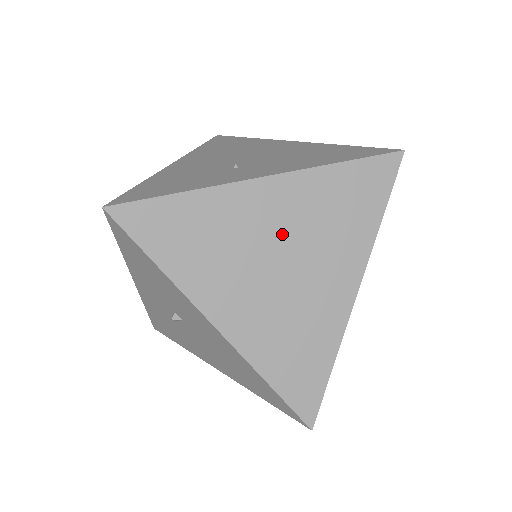
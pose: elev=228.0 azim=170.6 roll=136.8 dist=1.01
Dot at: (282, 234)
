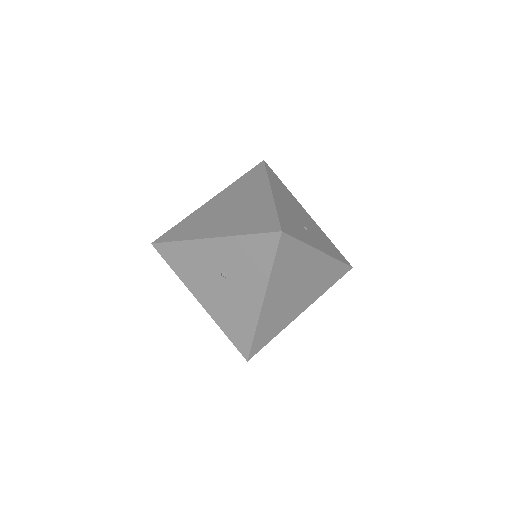
Dot at: (307, 278)
